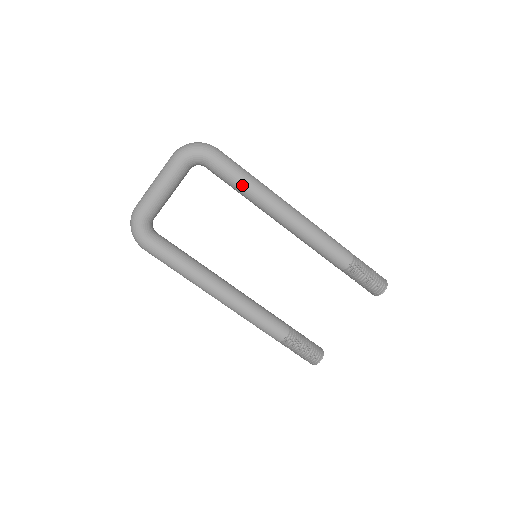
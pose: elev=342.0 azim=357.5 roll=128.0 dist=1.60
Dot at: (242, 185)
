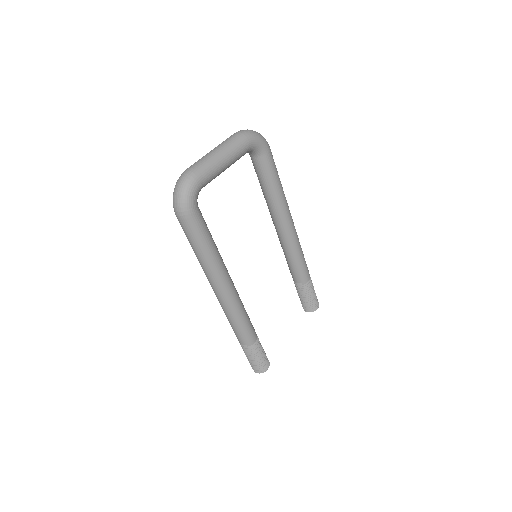
Dot at: (277, 186)
